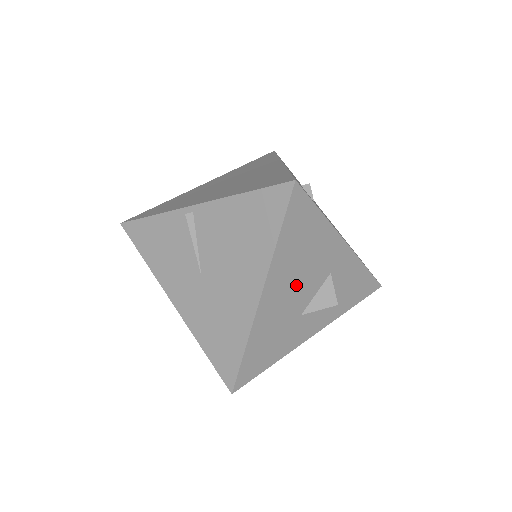
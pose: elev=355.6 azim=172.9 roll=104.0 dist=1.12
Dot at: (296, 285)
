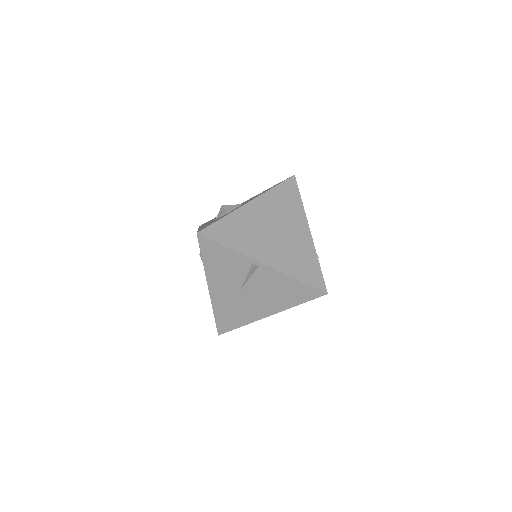
Dot at: occluded
